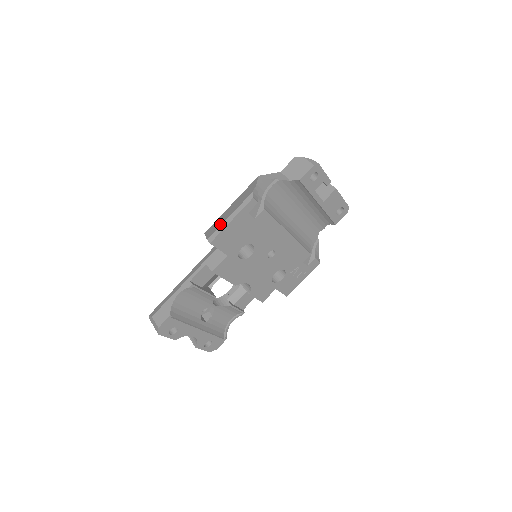
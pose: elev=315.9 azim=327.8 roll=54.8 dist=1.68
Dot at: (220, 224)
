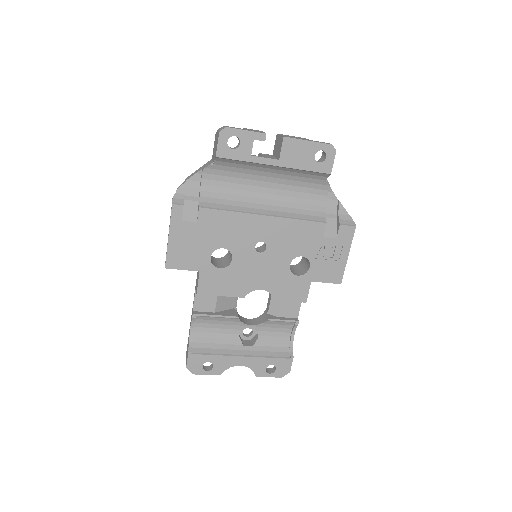
Dot at: occluded
